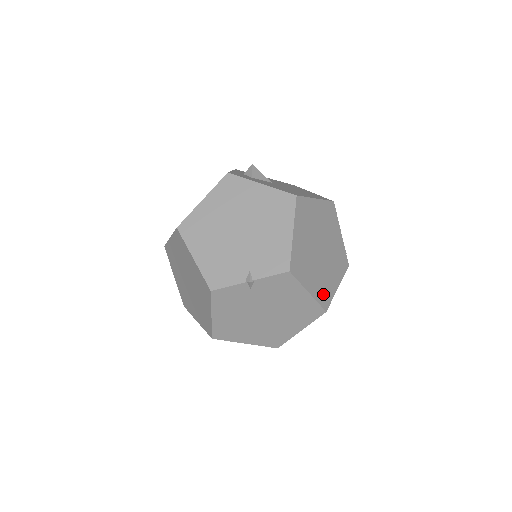
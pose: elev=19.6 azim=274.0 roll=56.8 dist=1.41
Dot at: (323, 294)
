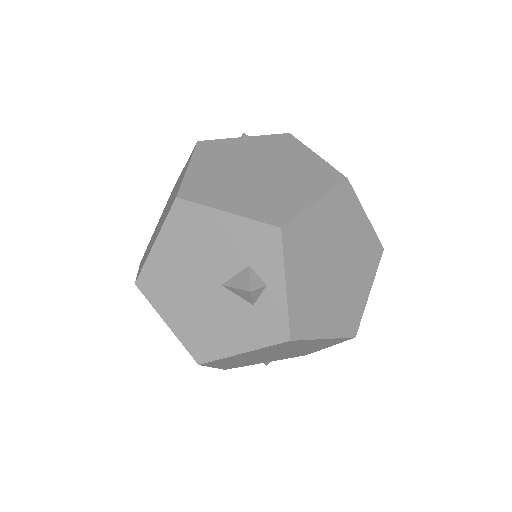
Dot at: occluded
